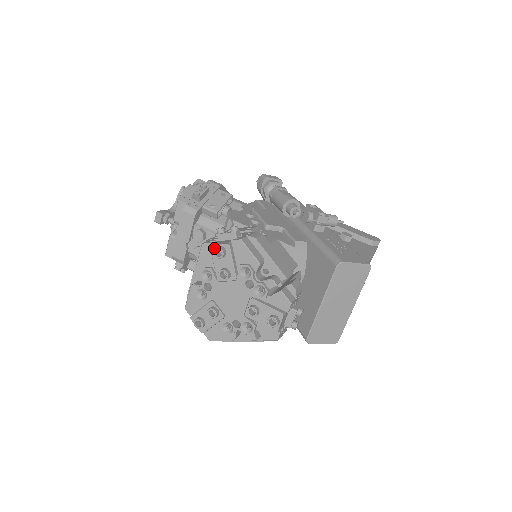
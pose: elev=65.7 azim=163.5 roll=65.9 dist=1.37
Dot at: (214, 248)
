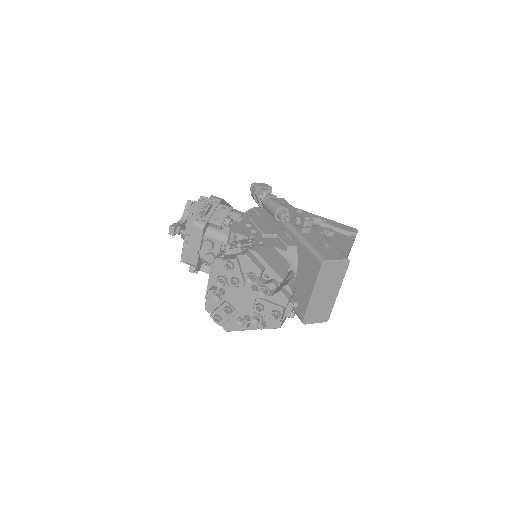
Dot at: (224, 262)
